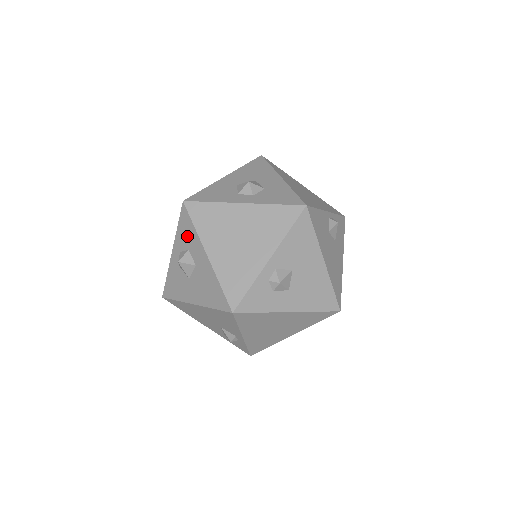
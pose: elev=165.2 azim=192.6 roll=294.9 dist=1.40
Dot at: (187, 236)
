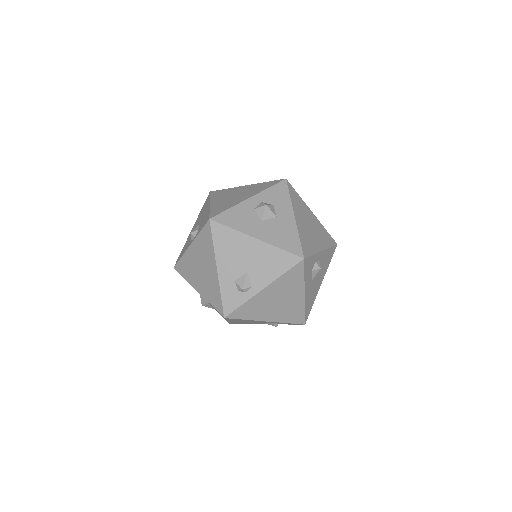
Dot at: (278, 197)
